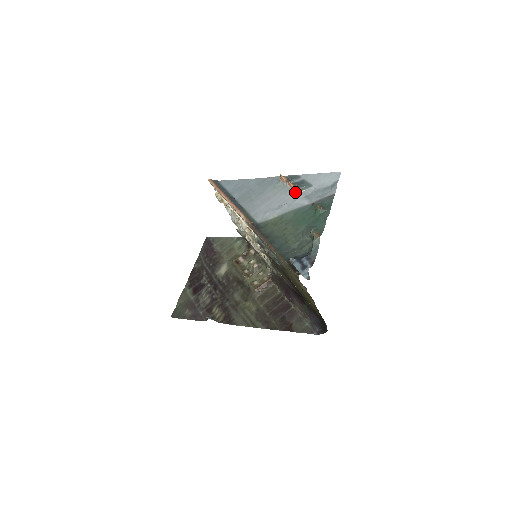
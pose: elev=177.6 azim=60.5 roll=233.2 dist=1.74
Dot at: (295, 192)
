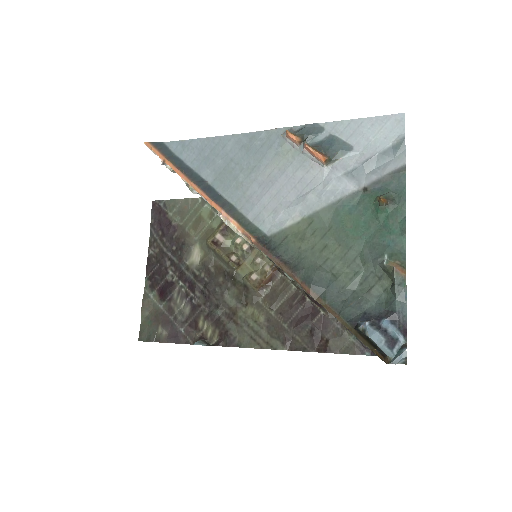
Dot at: (323, 165)
